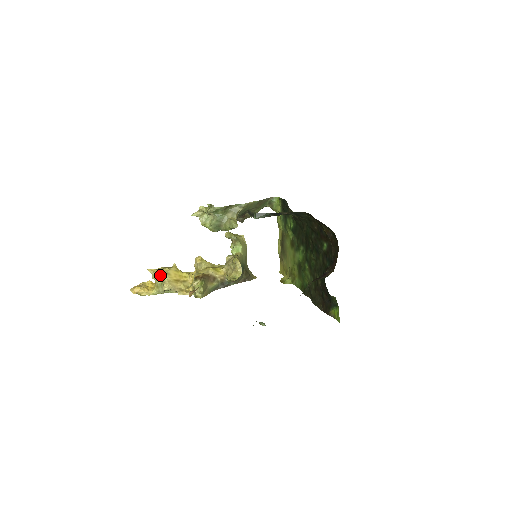
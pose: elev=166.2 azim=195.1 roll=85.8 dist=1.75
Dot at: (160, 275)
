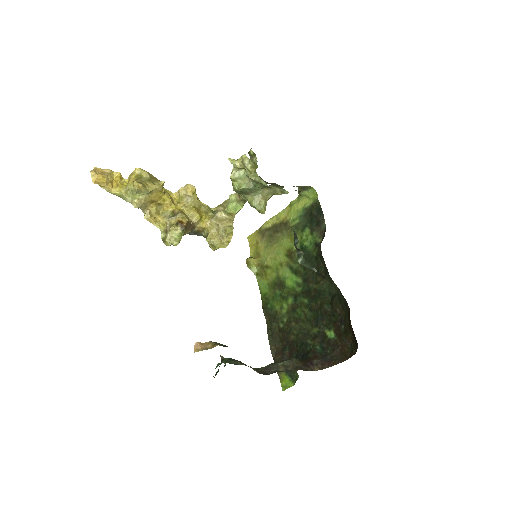
Dot at: (142, 192)
